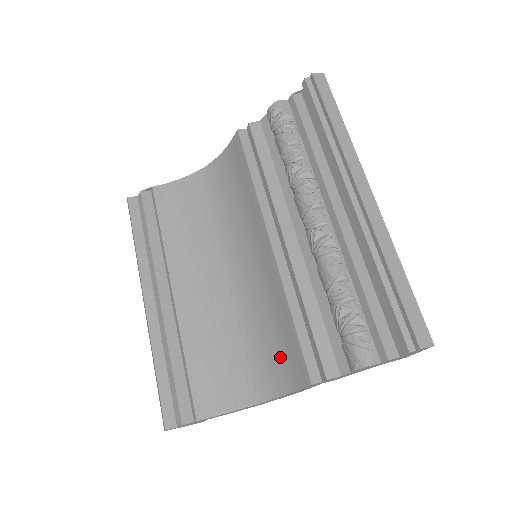
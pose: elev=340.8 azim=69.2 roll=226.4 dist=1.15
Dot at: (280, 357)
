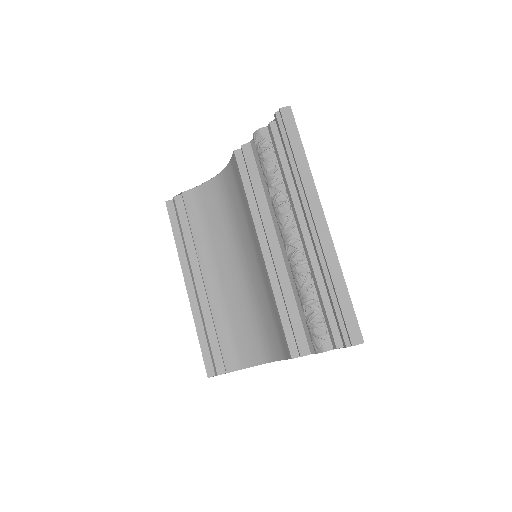
Dot at: (276, 334)
